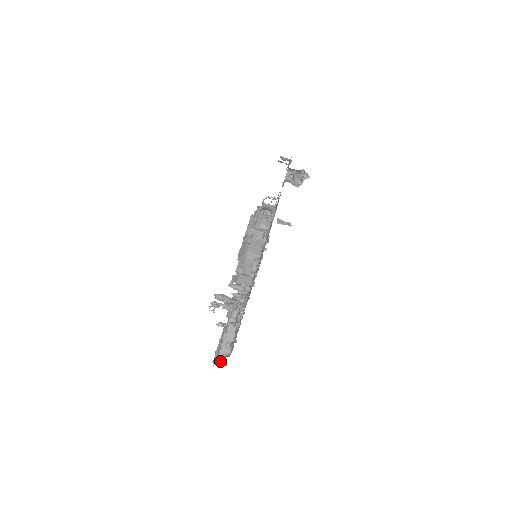
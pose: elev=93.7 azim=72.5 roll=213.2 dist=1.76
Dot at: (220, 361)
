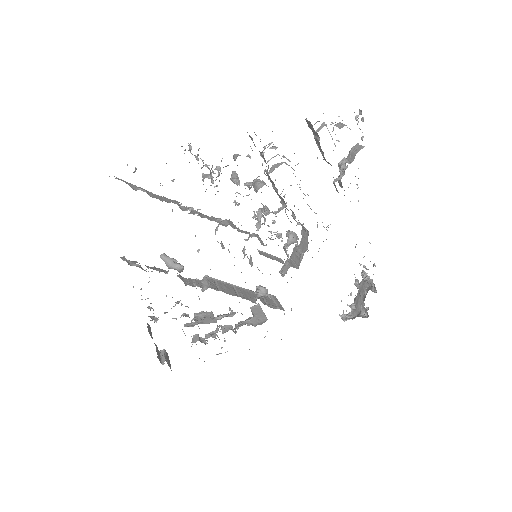
Dot at: (117, 178)
